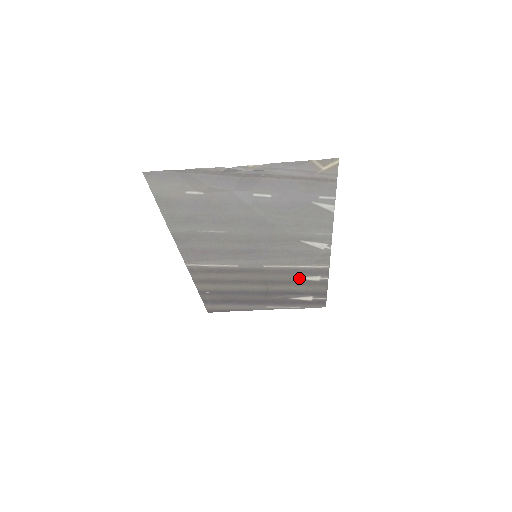
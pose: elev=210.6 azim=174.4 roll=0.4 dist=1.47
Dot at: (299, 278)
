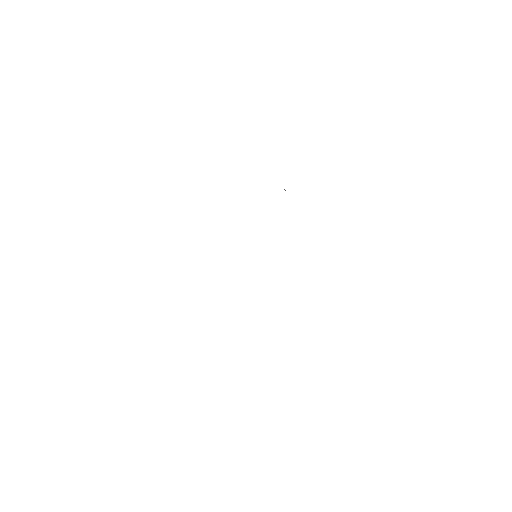
Dot at: occluded
